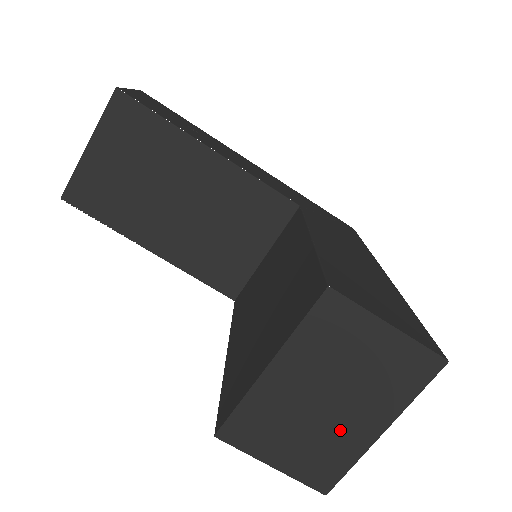
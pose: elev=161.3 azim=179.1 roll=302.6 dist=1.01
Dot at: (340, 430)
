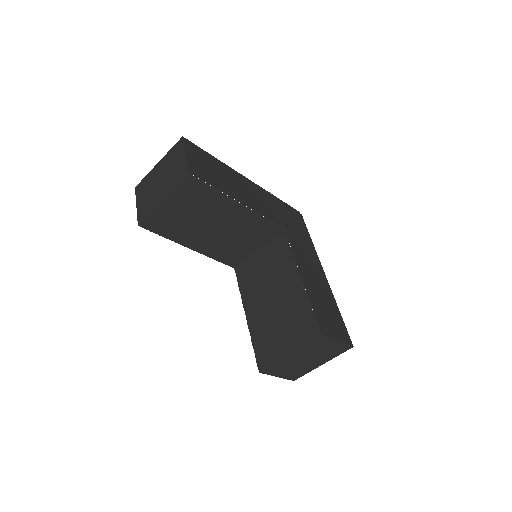
Dot at: (307, 366)
